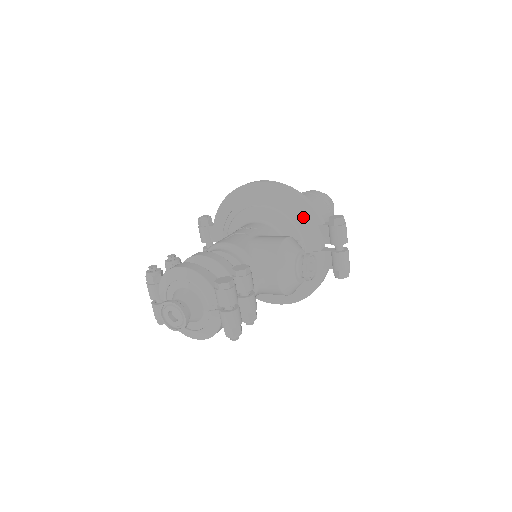
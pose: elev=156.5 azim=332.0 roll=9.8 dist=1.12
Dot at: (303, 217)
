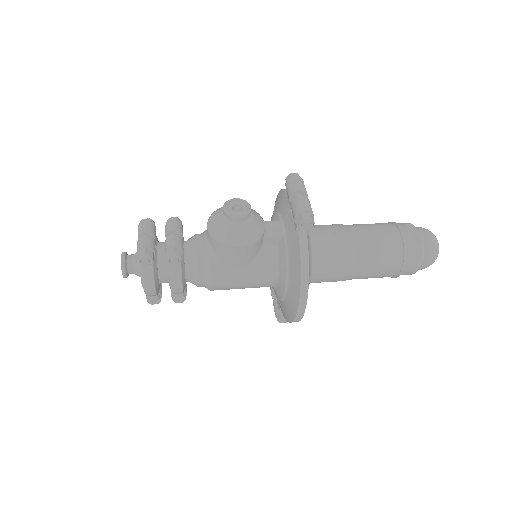
Dot at: (281, 201)
